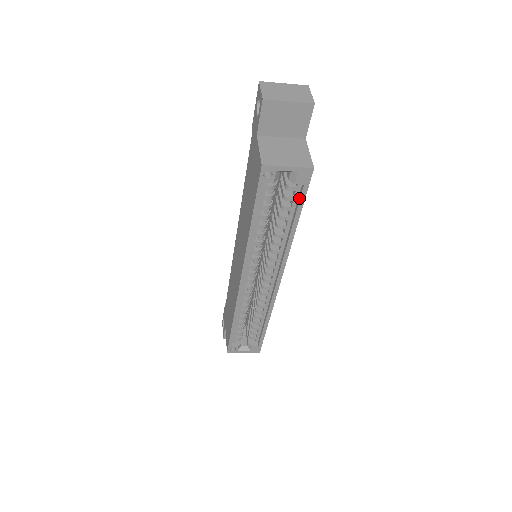
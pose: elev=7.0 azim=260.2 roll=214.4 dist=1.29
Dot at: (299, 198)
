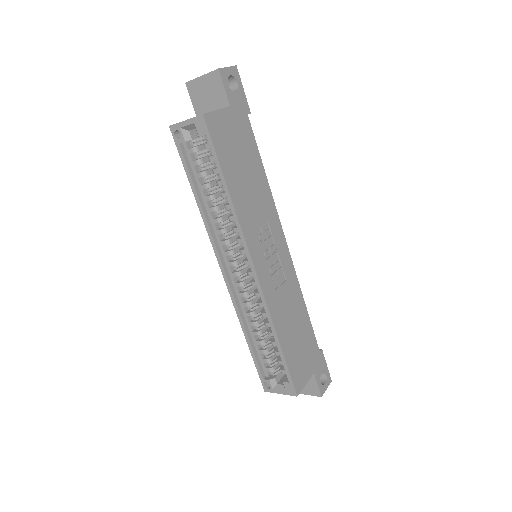
Dot at: (213, 153)
